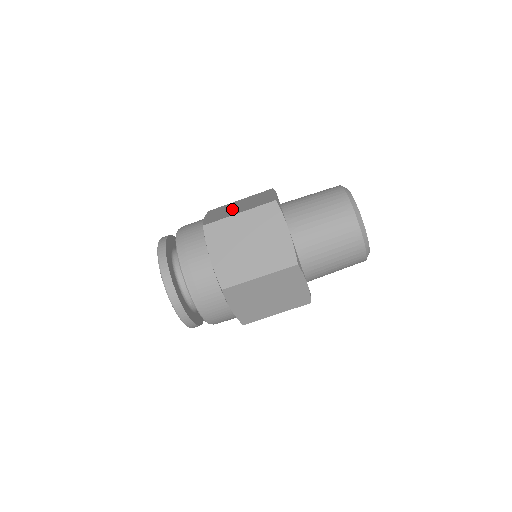
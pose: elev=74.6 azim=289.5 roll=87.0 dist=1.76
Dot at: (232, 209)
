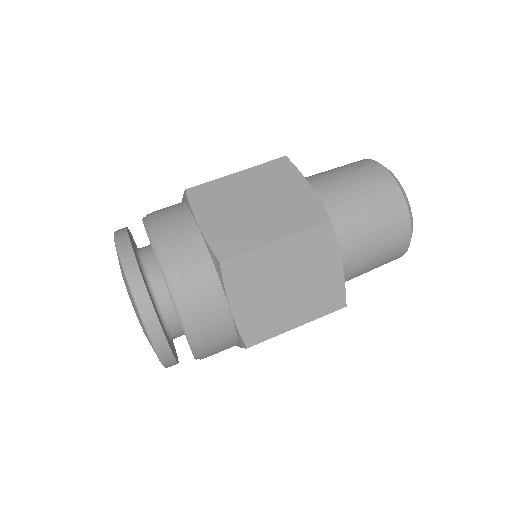
Dot at: occluded
